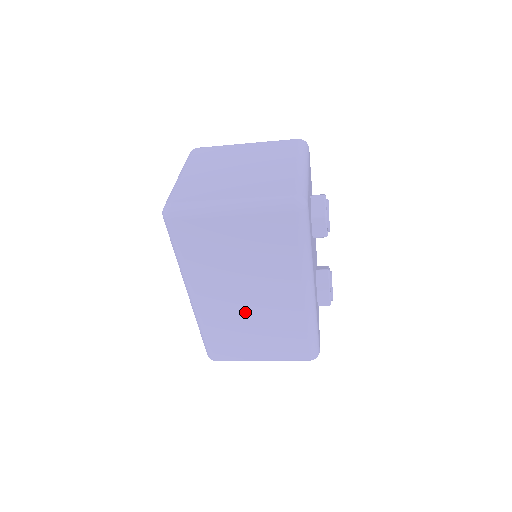
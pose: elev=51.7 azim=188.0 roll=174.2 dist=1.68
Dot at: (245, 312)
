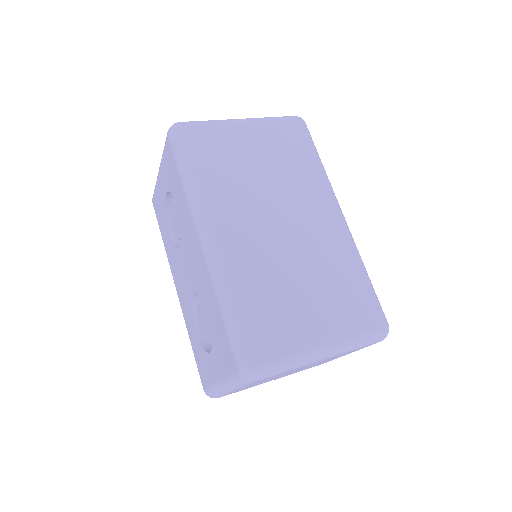
Dot at: (282, 250)
